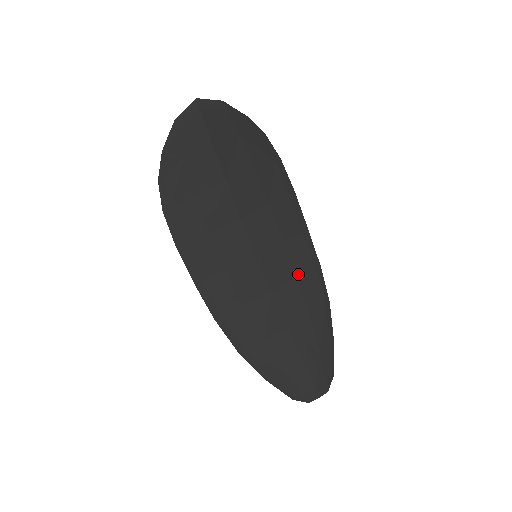
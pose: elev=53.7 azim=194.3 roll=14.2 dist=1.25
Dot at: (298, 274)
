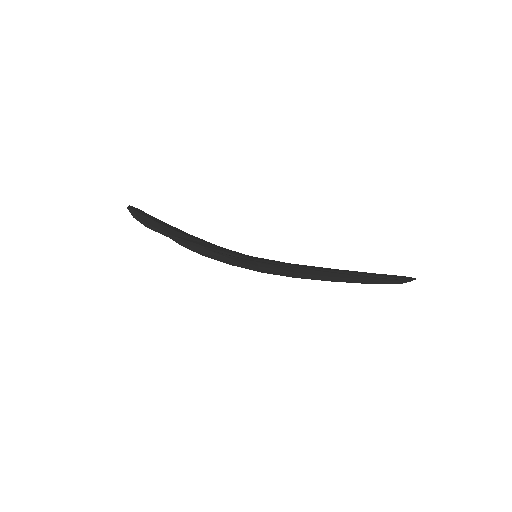
Dot at: occluded
